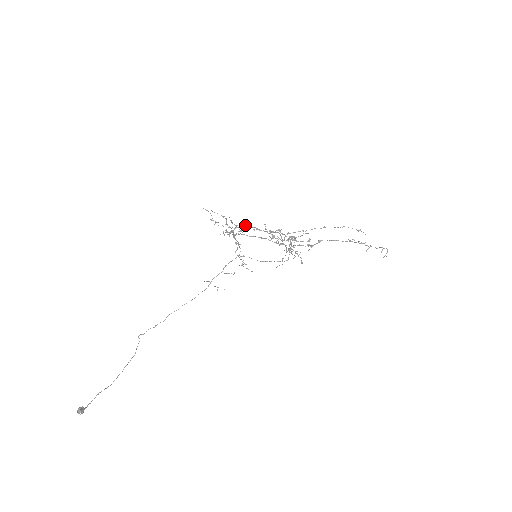
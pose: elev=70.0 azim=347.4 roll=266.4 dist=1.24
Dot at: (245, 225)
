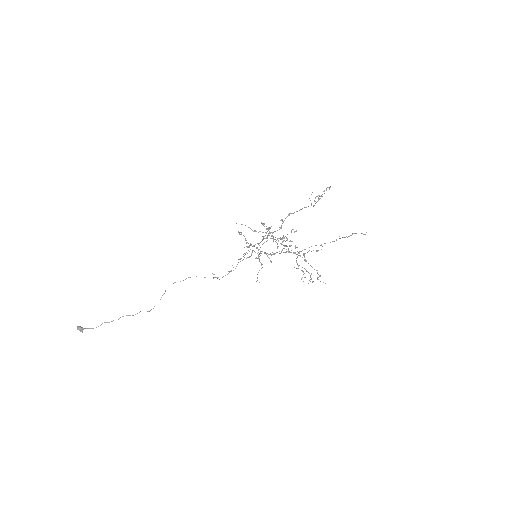
Dot at: (273, 253)
